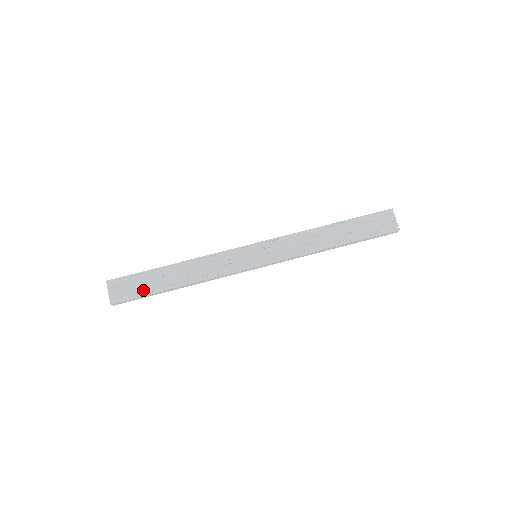
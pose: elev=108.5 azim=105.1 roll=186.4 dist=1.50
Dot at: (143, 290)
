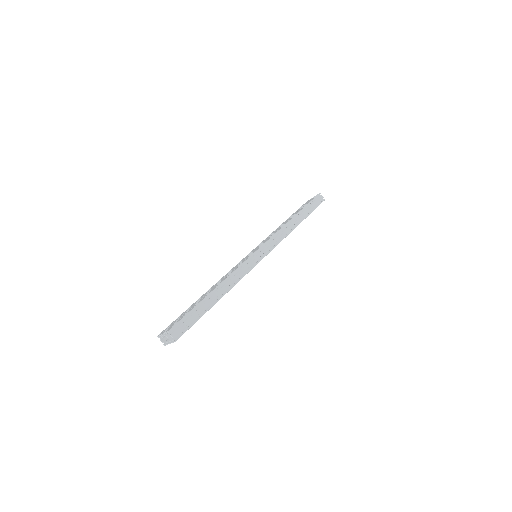
Dot at: occluded
